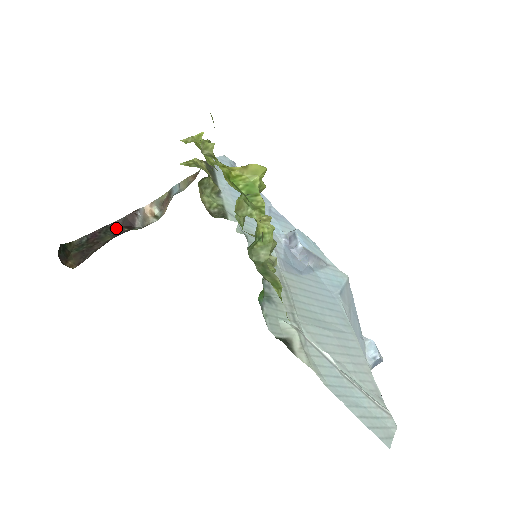
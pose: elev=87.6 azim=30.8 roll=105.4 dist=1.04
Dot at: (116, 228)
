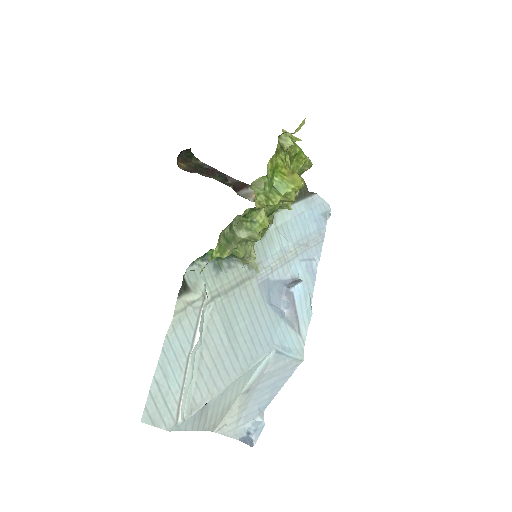
Dot at: (229, 181)
